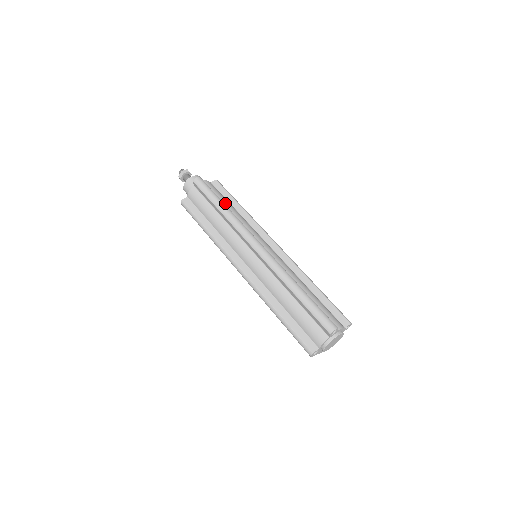
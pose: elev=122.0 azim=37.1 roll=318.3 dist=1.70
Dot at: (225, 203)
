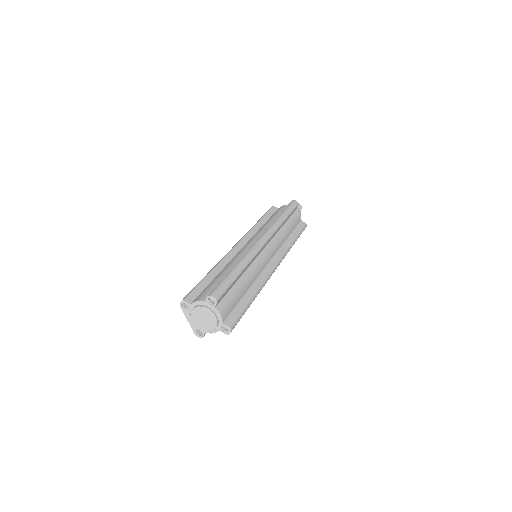
Dot at: (289, 224)
